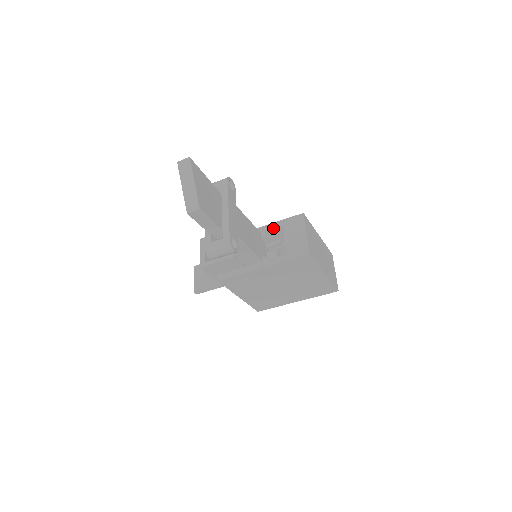
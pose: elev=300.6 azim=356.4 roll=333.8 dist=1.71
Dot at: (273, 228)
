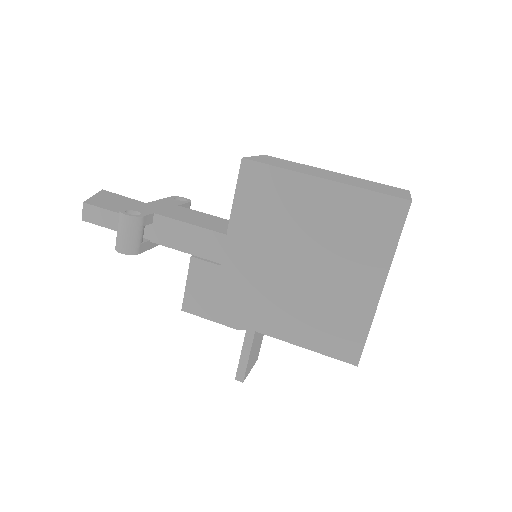
Dot at: occluded
